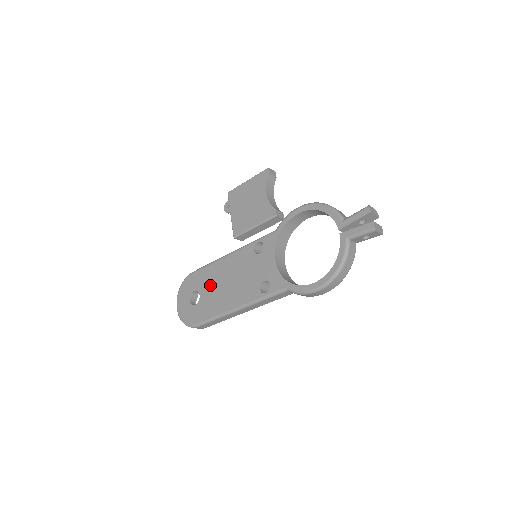
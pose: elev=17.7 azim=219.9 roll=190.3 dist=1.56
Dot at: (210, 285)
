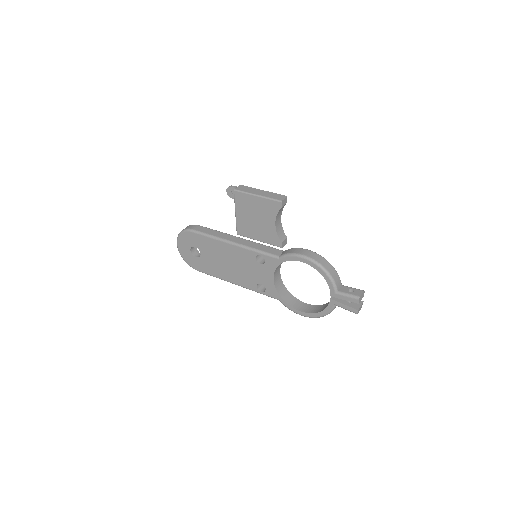
Dot at: (211, 254)
